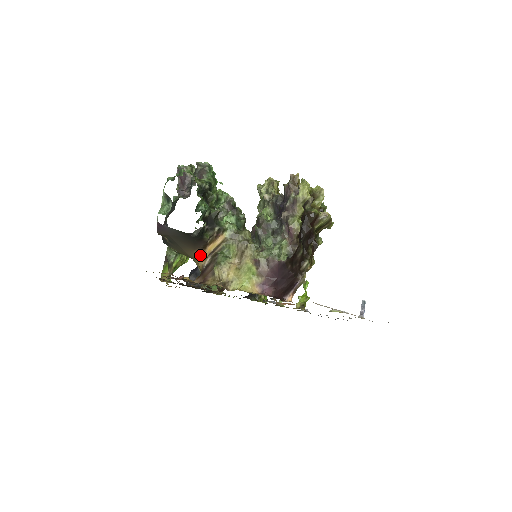
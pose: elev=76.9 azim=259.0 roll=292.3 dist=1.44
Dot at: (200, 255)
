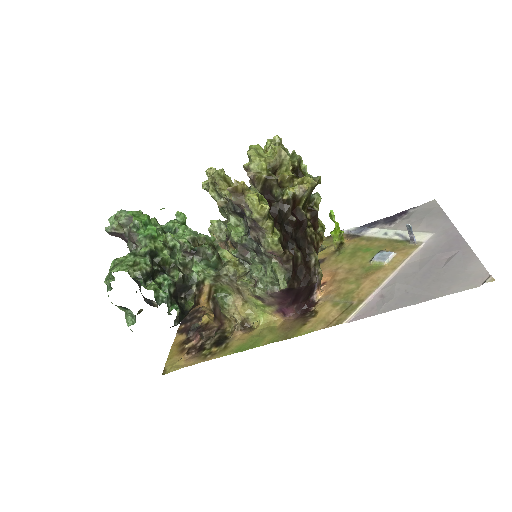
Dot at: occluded
